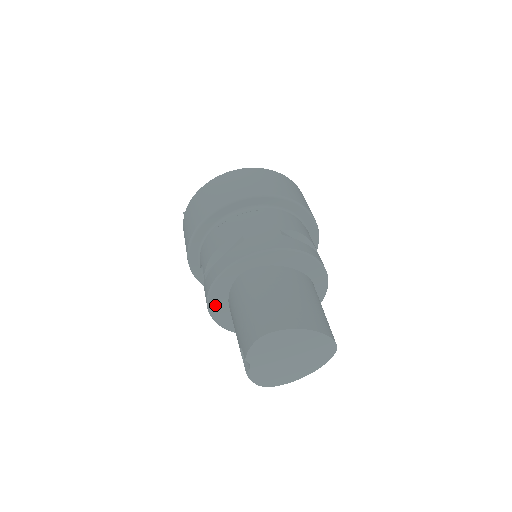
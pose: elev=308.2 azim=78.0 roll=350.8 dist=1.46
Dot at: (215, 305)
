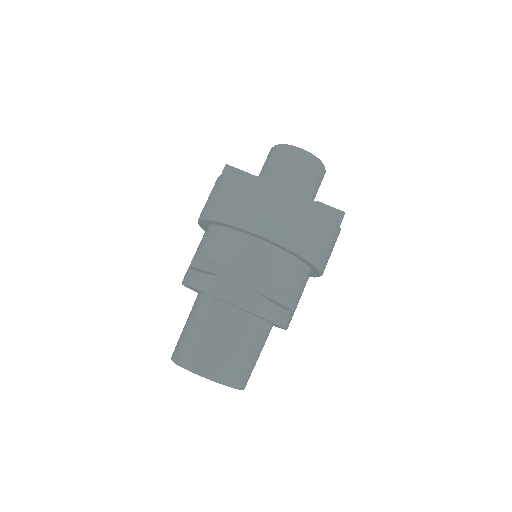
Dot at: occluded
